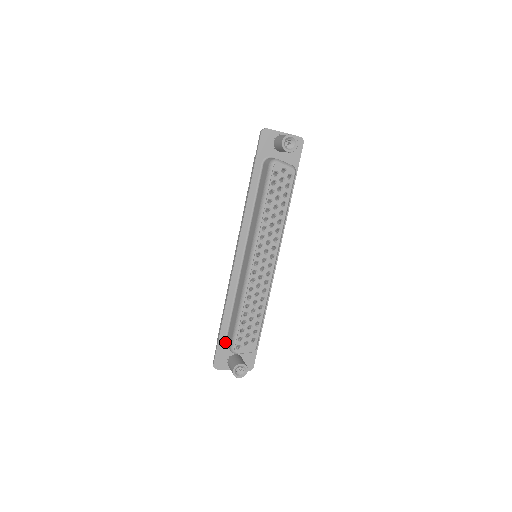
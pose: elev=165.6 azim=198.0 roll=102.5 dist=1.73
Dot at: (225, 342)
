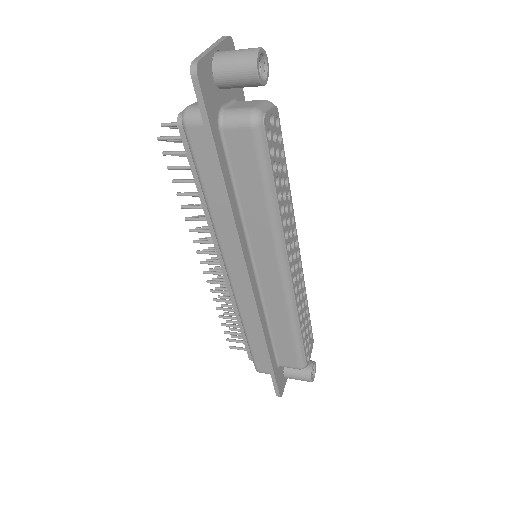
Dot at: (278, 367)
